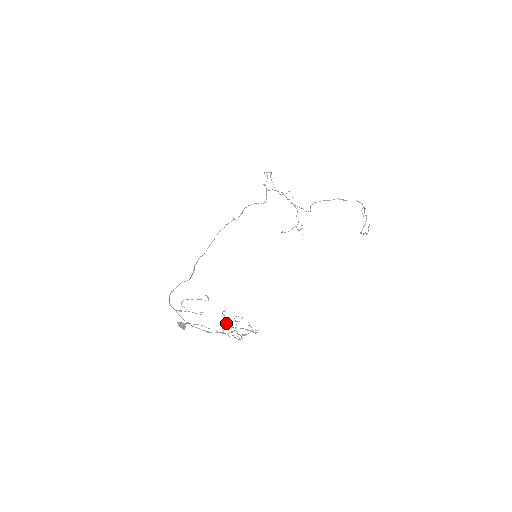
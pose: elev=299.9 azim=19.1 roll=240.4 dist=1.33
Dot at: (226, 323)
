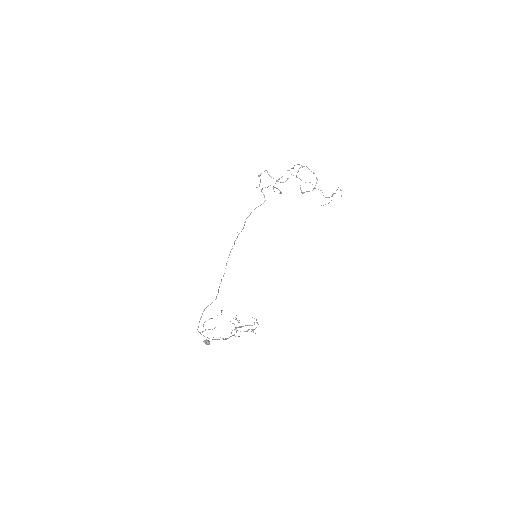
Dot at: occluded
